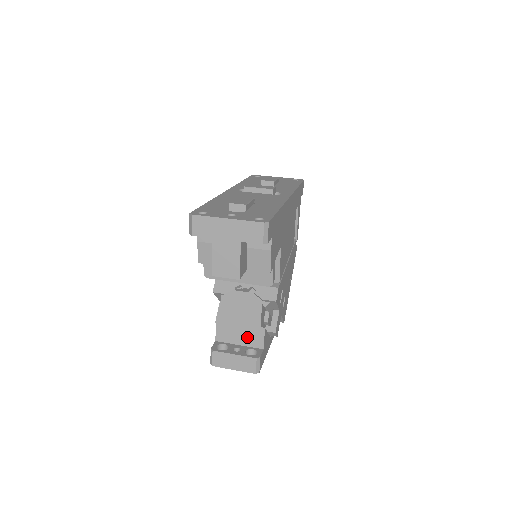
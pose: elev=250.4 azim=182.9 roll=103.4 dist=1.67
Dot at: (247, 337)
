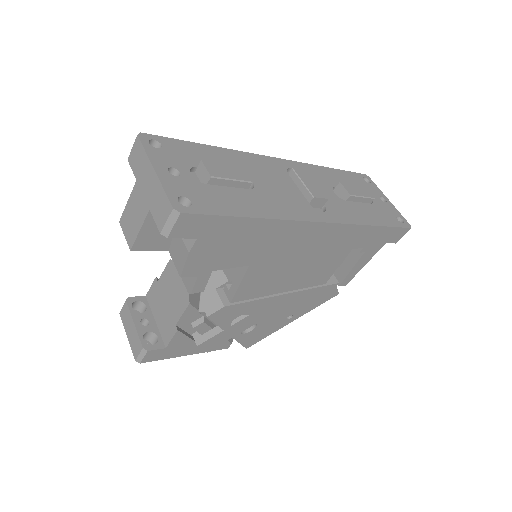
Dot at: (163, 321)
